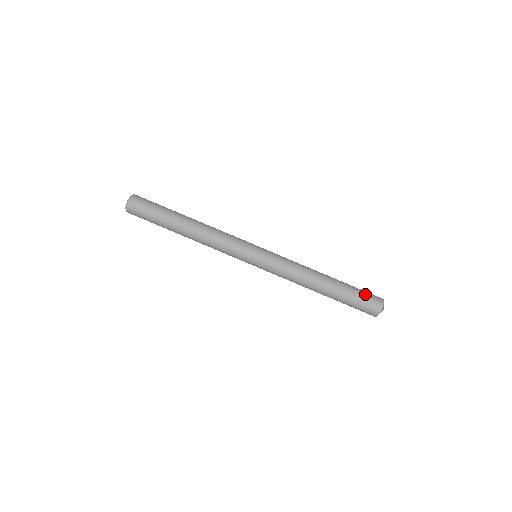
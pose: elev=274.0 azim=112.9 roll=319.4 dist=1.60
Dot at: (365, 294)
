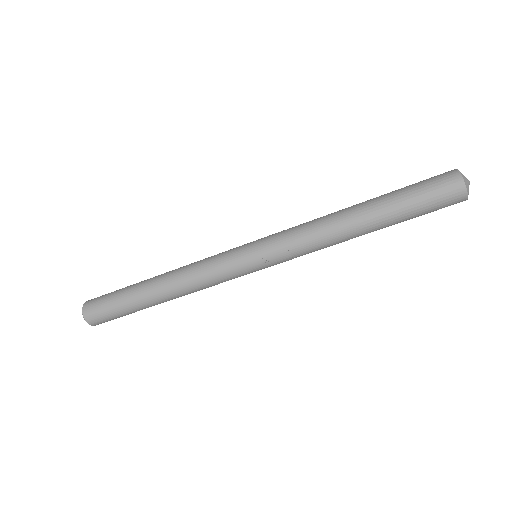
Dot at: (431, 201)
